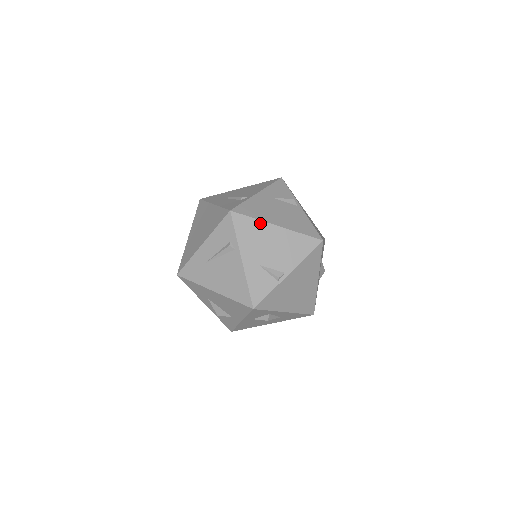
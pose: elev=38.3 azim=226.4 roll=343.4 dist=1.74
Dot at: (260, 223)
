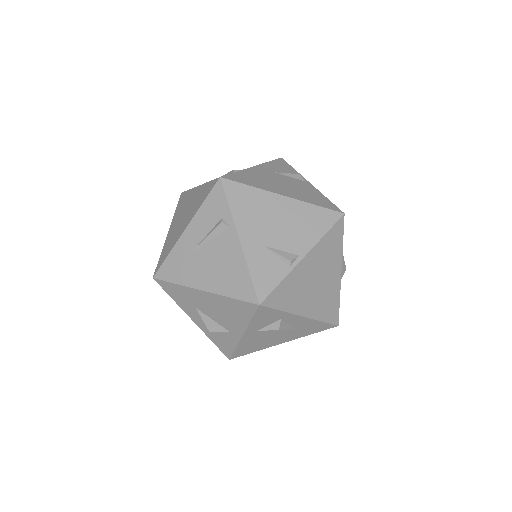
Dot at: (260, 192)
